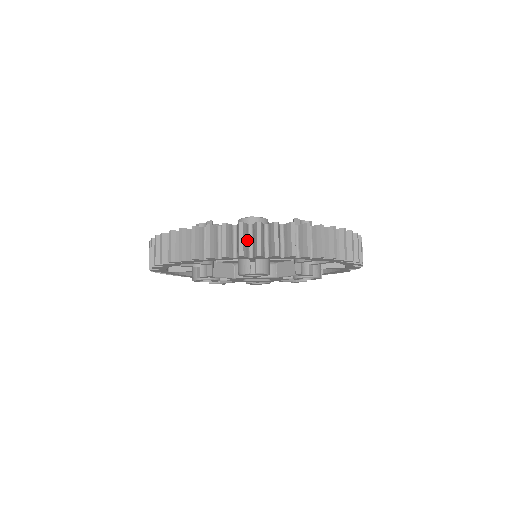
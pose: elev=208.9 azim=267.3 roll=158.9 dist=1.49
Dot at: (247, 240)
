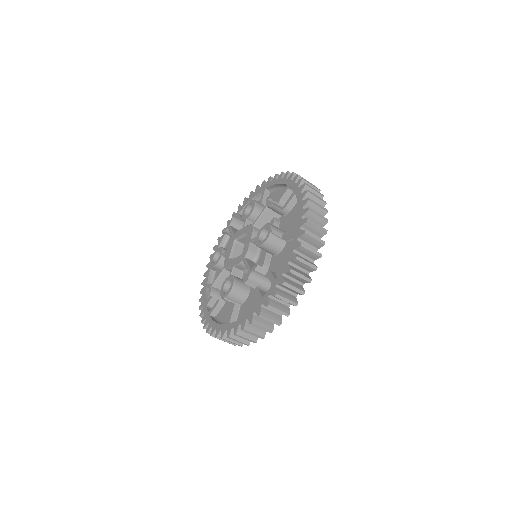
Dot at: occluded
